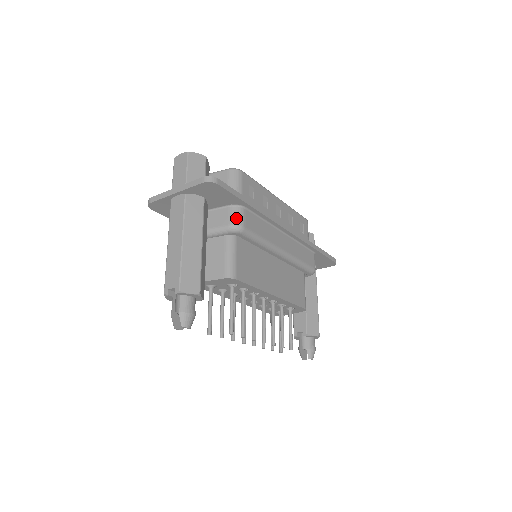
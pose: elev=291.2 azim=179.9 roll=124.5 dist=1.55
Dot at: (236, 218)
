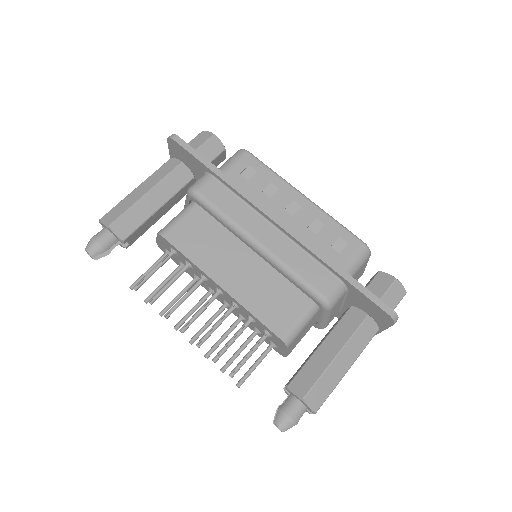
Dot at: (196, 182)
